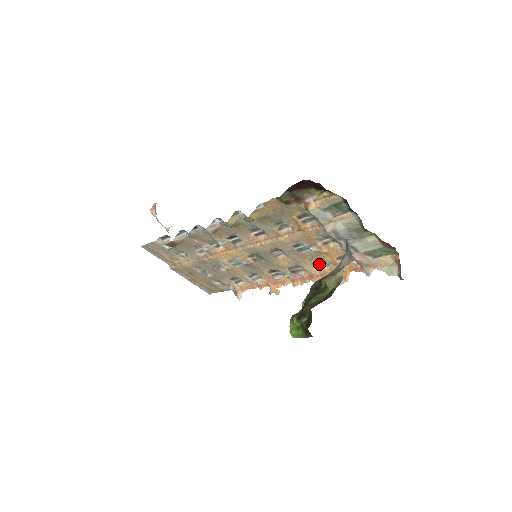
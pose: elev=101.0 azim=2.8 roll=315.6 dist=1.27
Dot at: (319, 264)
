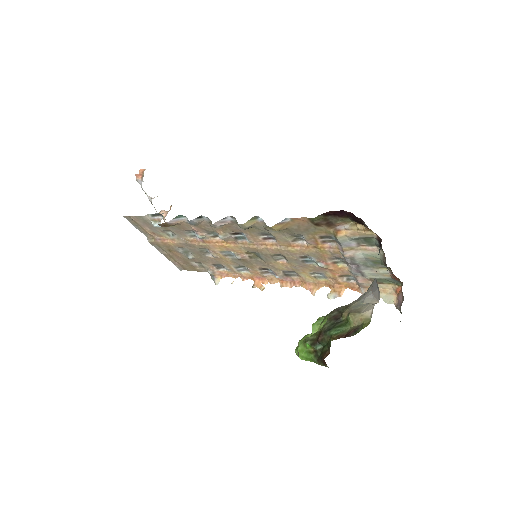
Dot at: (317, 275)
